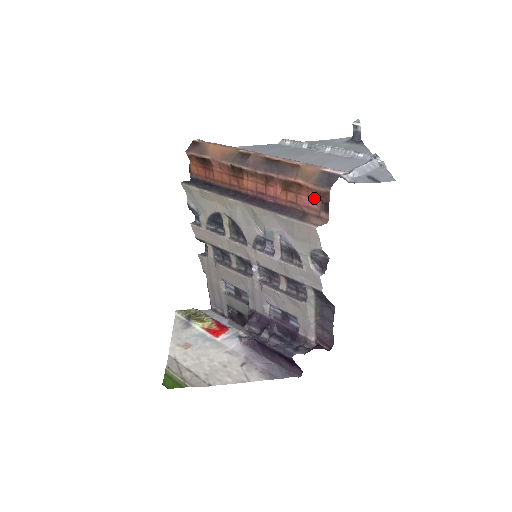
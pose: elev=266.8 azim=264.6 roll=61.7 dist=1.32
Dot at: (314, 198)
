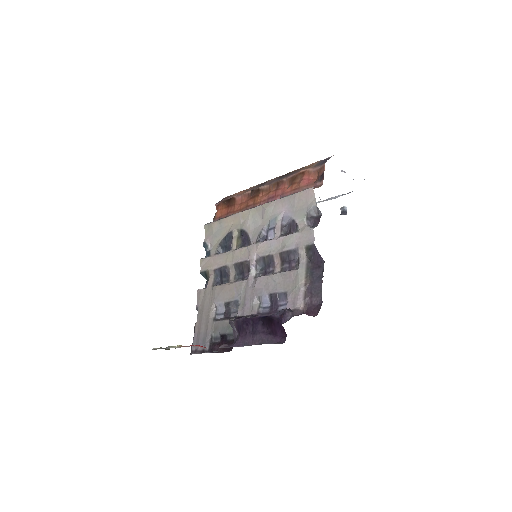
Dot at: (313, 179)
